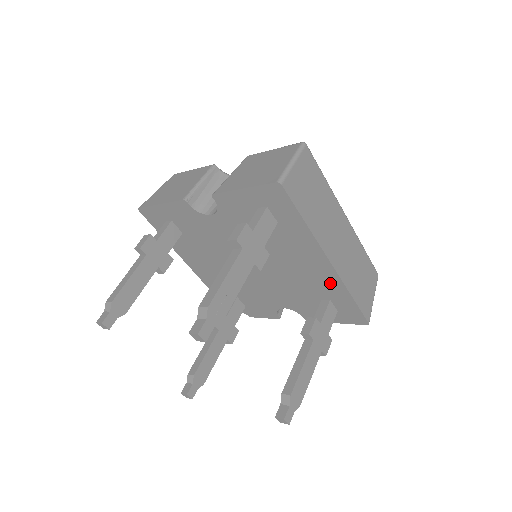
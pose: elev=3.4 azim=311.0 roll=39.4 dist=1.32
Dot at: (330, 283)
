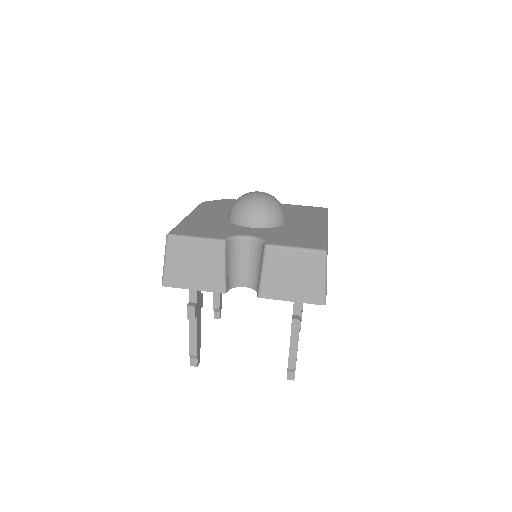
Dot at: occluded
